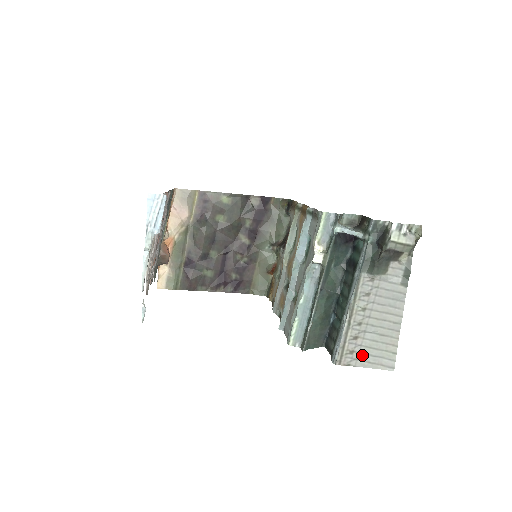
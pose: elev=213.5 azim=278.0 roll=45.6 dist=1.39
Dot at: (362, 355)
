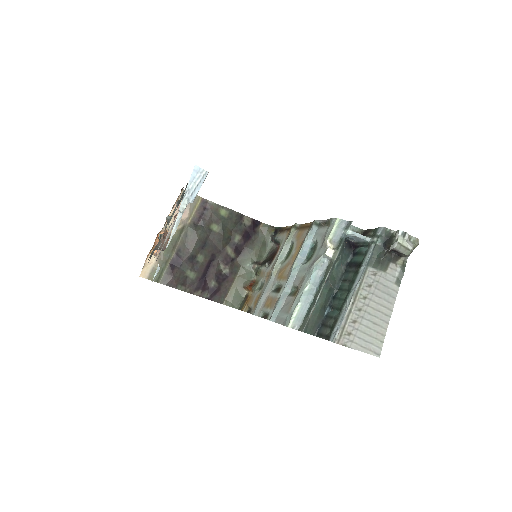
Dot at: (357, 338)
